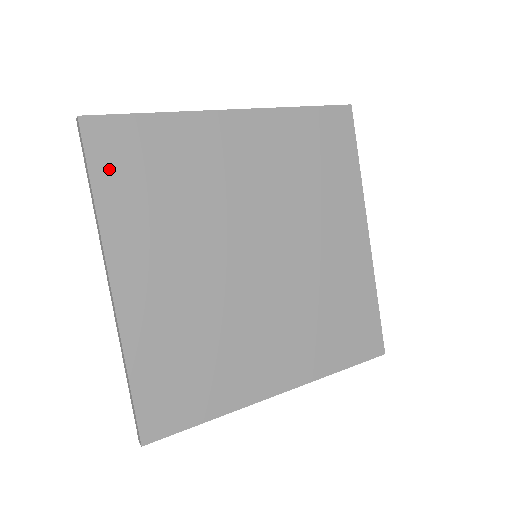
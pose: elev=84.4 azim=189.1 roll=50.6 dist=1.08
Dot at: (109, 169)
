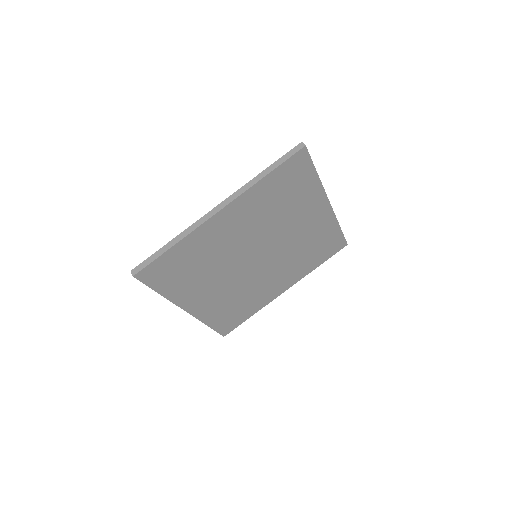
Dot at: (161, 282)
